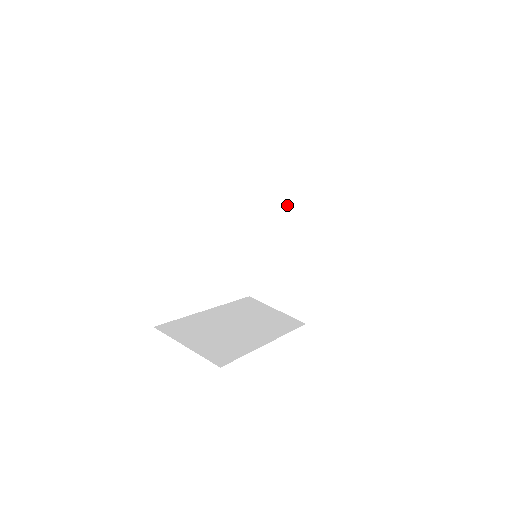
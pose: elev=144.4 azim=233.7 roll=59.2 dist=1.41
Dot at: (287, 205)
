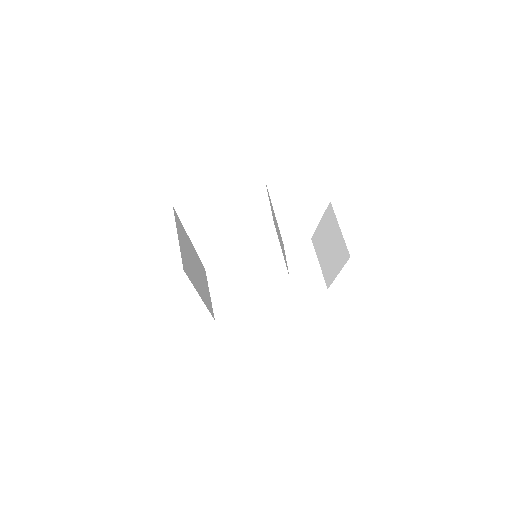
Dot at: (277, 229)
